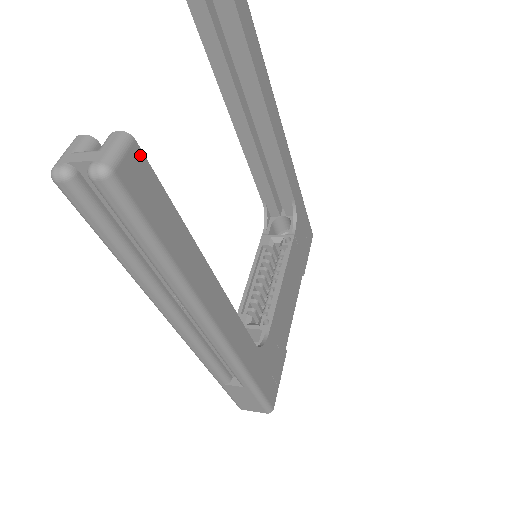
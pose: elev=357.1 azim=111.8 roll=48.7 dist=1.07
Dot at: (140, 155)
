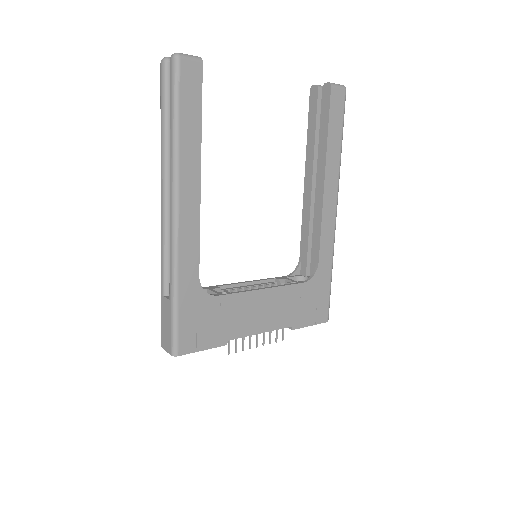
Dot at: (200, 70)
